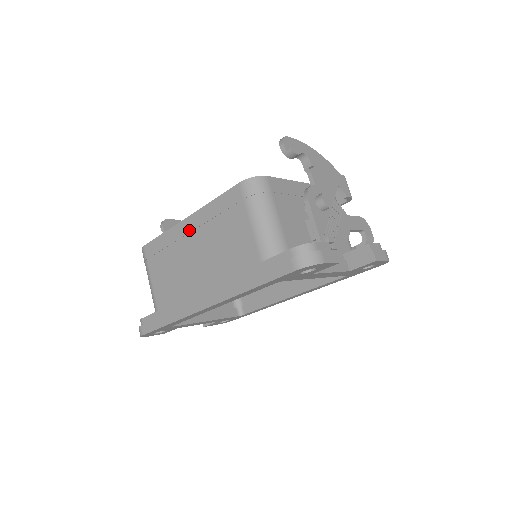
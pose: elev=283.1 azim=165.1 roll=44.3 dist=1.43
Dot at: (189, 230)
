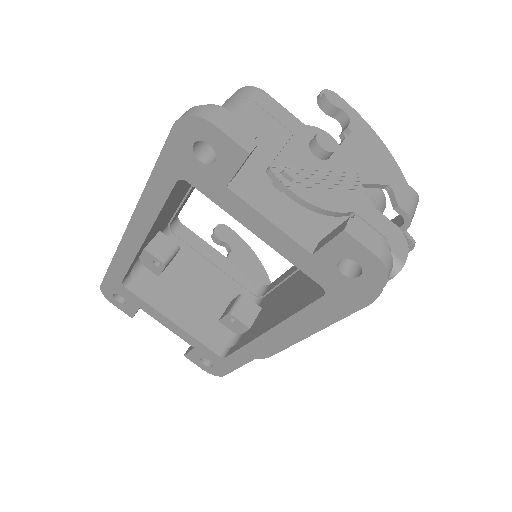
Dot at: occluded
